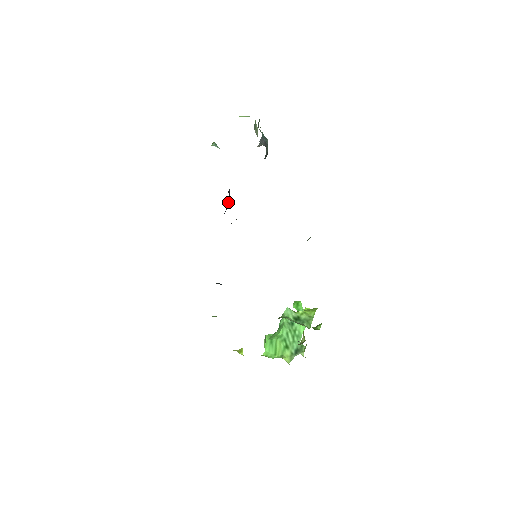
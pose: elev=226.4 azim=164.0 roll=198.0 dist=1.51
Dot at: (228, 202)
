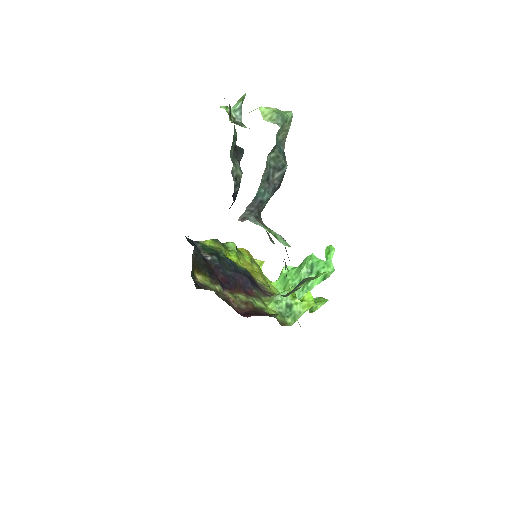
Dot at: occluded
